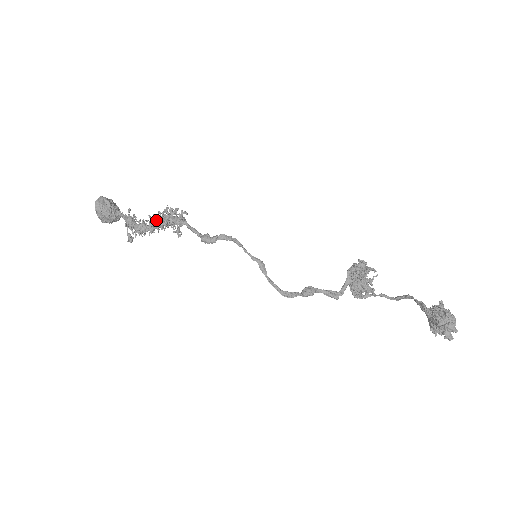
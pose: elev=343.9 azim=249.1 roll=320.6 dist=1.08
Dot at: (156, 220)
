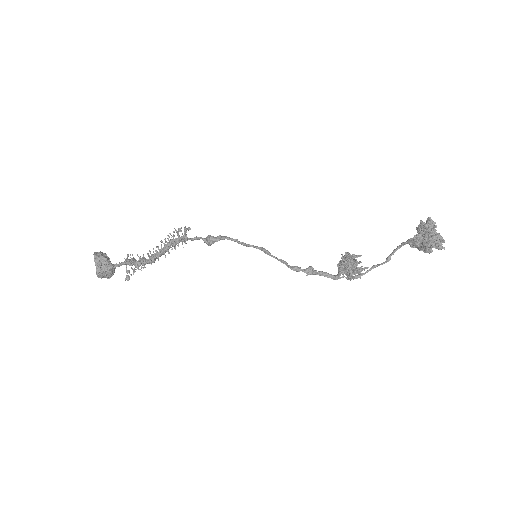
Dot at: (157, 251)
